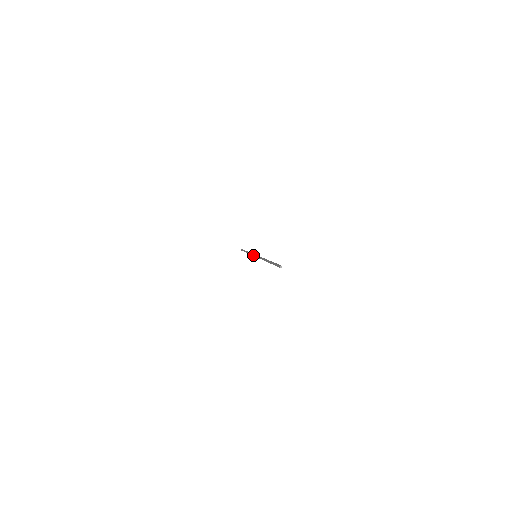
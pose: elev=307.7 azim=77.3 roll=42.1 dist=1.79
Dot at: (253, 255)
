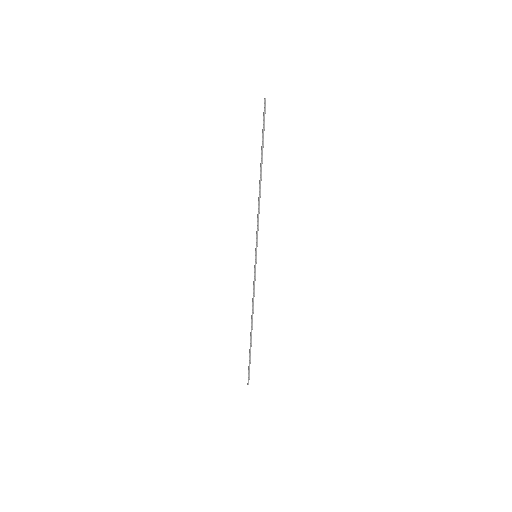
Dot at: (254, 270)
